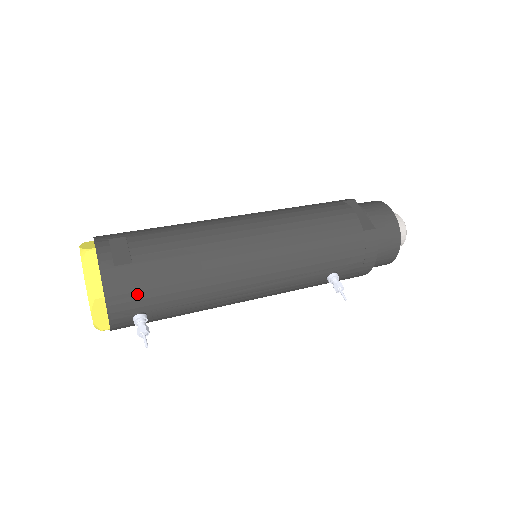
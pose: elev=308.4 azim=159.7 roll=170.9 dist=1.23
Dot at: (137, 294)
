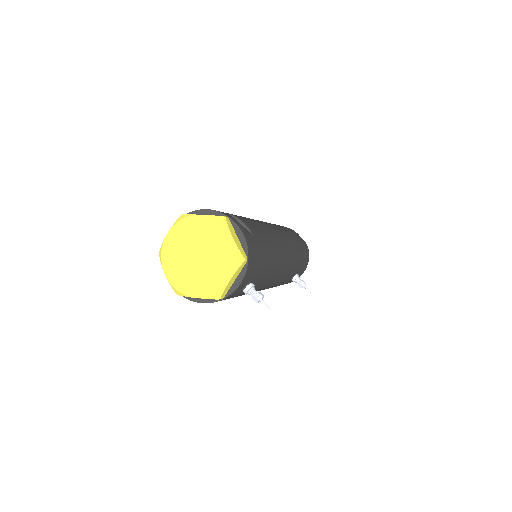
Dot at: (257, 263)
